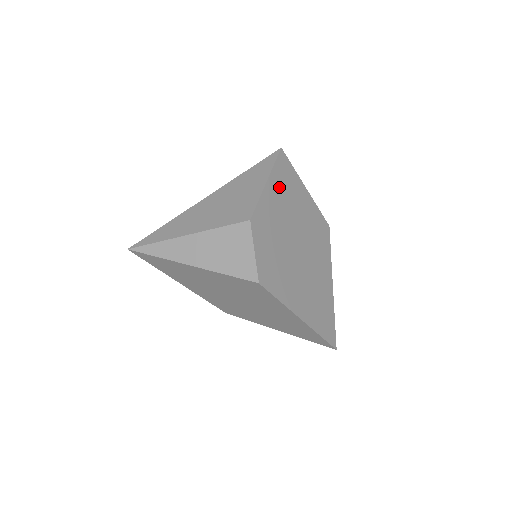
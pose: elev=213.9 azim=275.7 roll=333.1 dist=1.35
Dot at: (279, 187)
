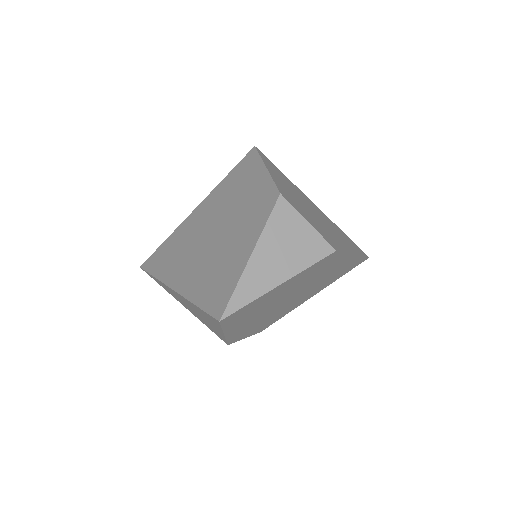
Dot at: (241, 321)
